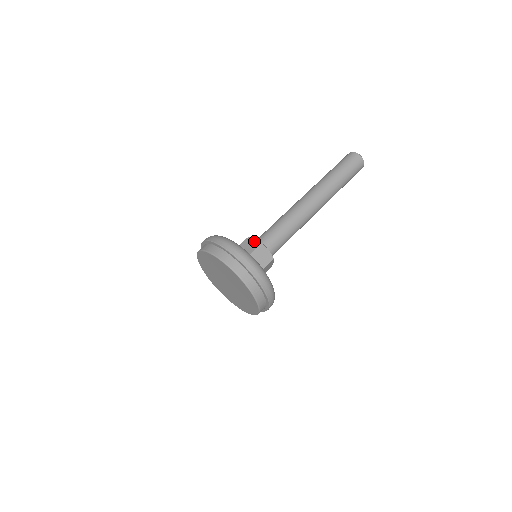
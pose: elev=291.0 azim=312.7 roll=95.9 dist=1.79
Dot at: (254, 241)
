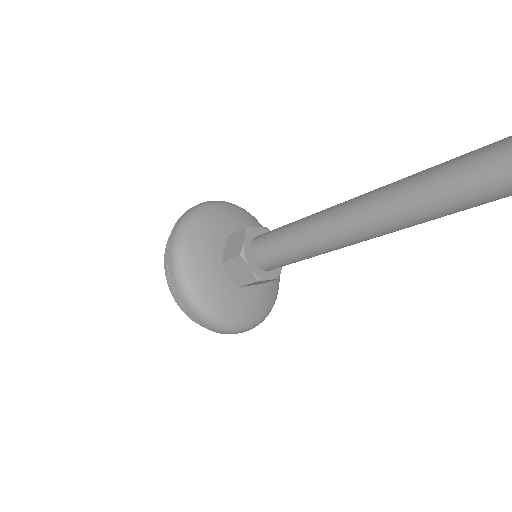
Dot at: (240, 242)
